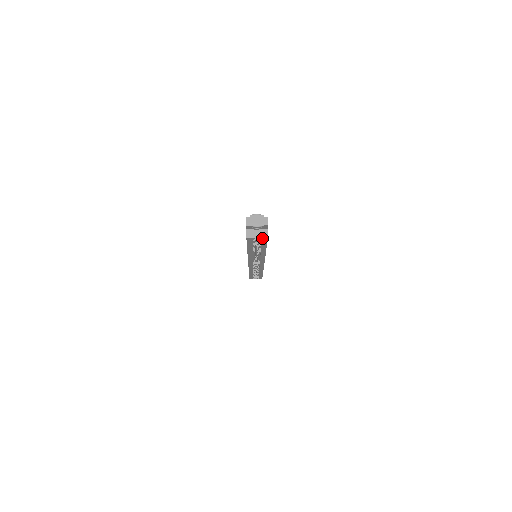
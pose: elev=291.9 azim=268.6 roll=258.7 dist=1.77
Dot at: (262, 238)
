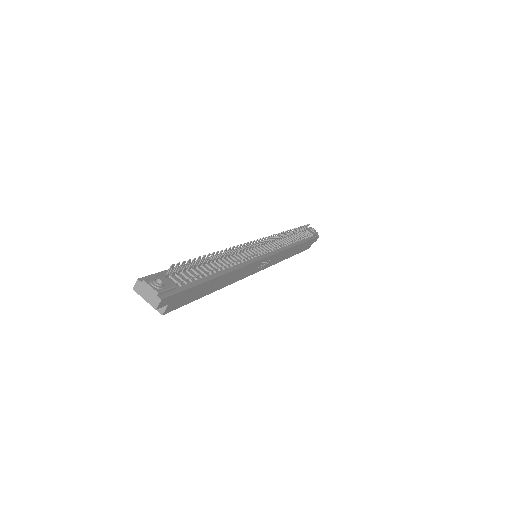
Dot at: (158, 309)
